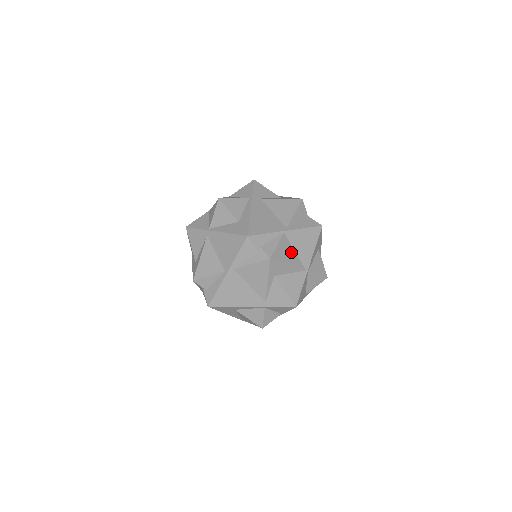
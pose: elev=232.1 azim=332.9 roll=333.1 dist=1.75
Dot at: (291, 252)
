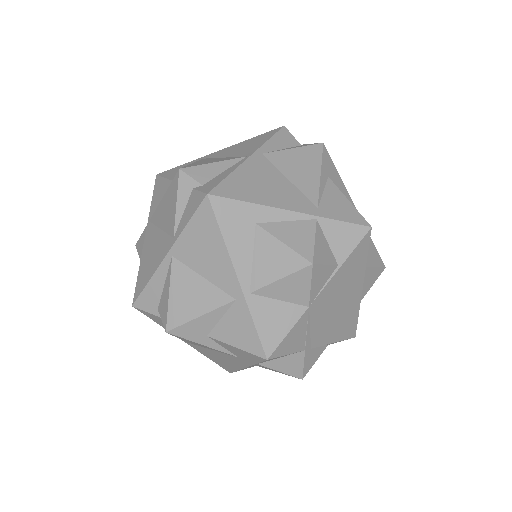
Dot at: occluded
